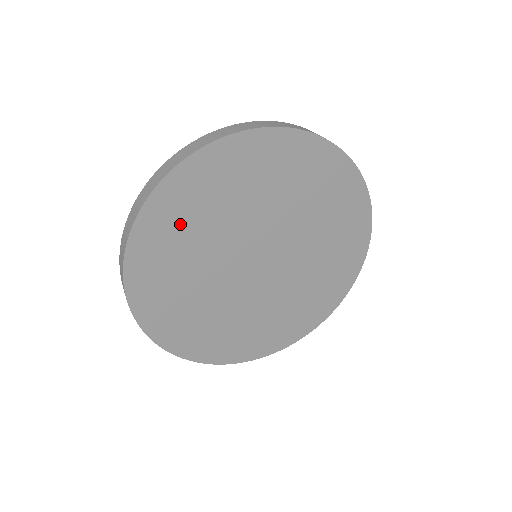
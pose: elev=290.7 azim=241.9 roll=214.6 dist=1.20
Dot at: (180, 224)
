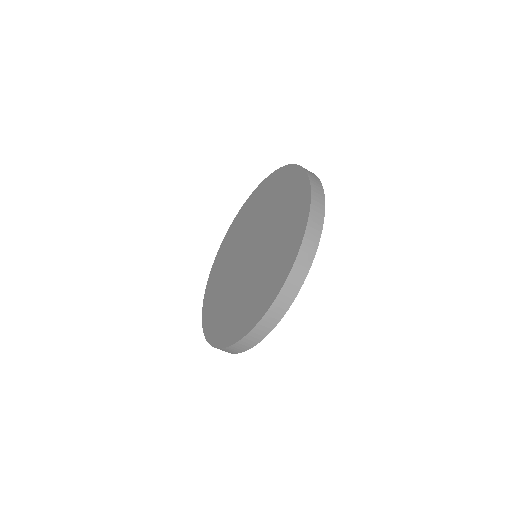
Dot at: occluded
